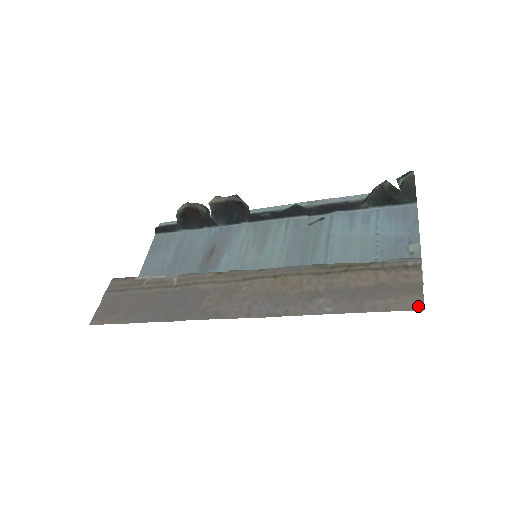
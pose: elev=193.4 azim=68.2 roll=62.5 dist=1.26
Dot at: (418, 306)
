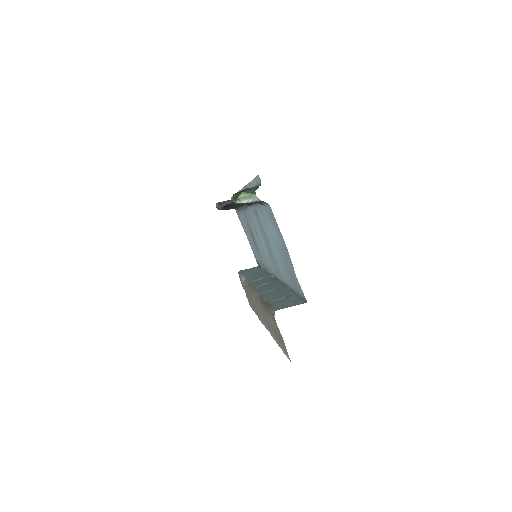
Dot at: (289, 359)
